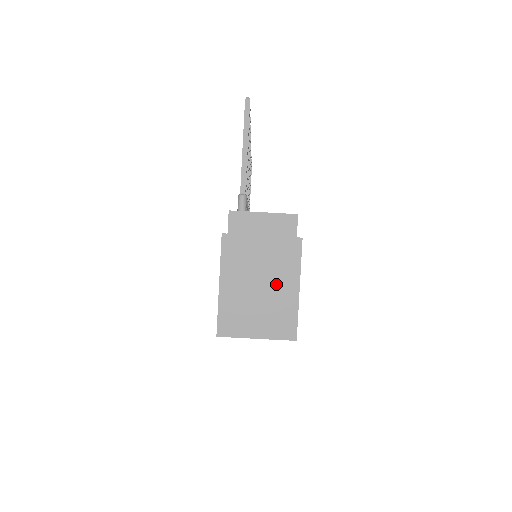
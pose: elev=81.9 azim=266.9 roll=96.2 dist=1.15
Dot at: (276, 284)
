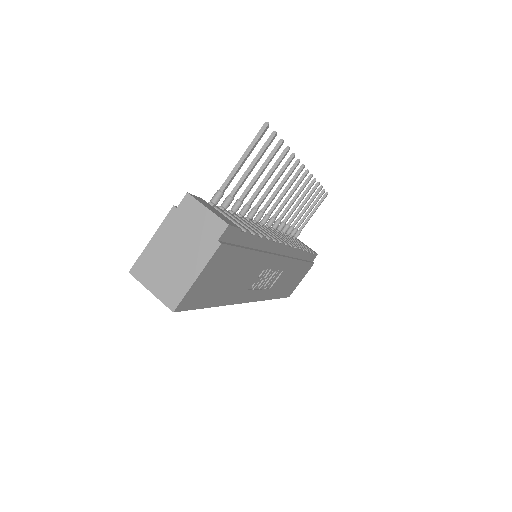
Dot at: (185, 264)
